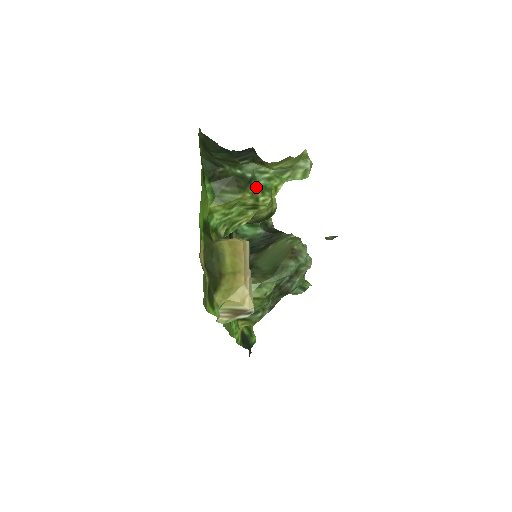
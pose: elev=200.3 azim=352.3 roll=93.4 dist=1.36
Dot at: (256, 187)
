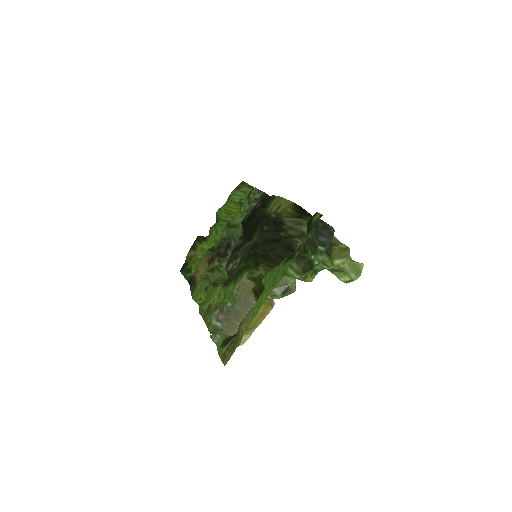
Dot at: (312, 270)
